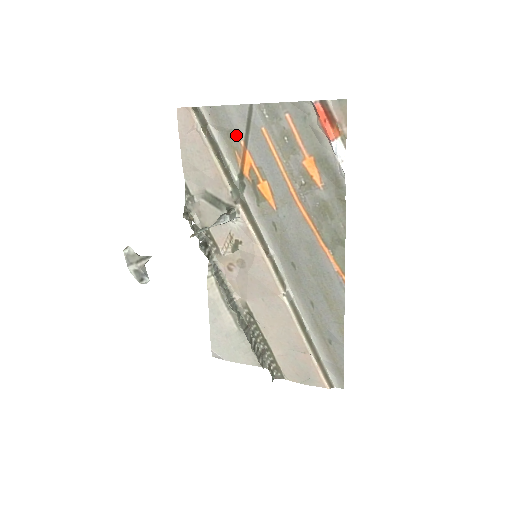
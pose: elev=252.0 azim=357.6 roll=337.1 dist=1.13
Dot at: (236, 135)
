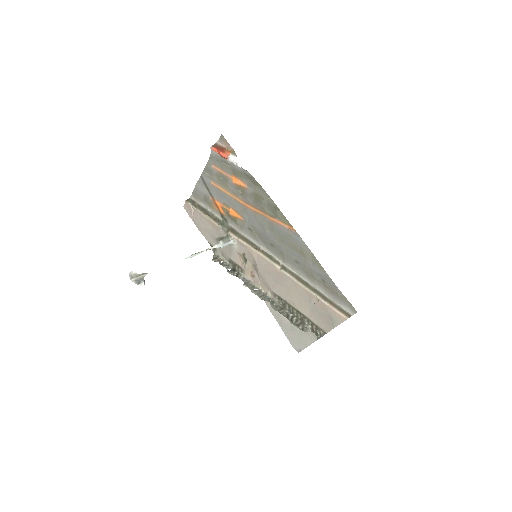
Dot at: (207, 197)
